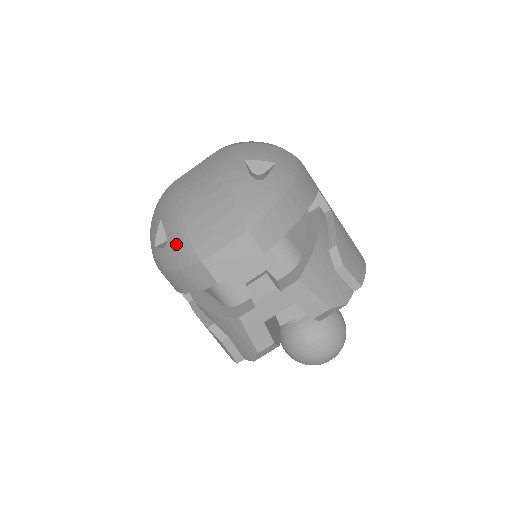
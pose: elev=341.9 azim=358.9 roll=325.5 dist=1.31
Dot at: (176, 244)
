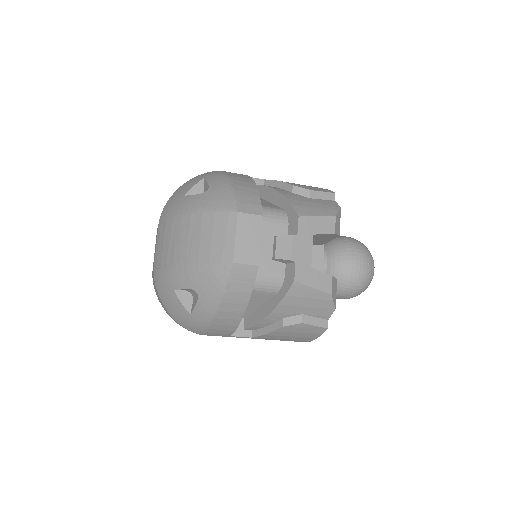
Dot at: (204, 281)
